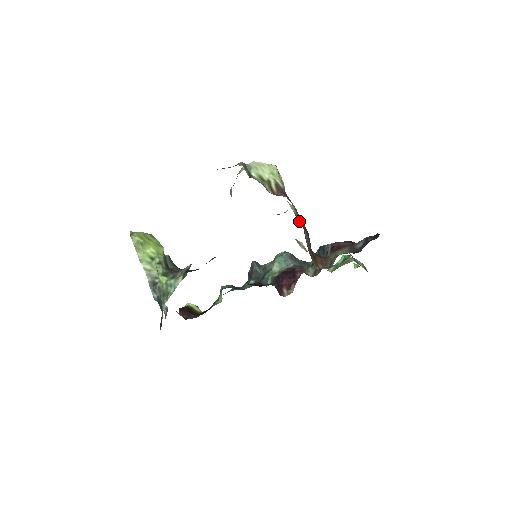
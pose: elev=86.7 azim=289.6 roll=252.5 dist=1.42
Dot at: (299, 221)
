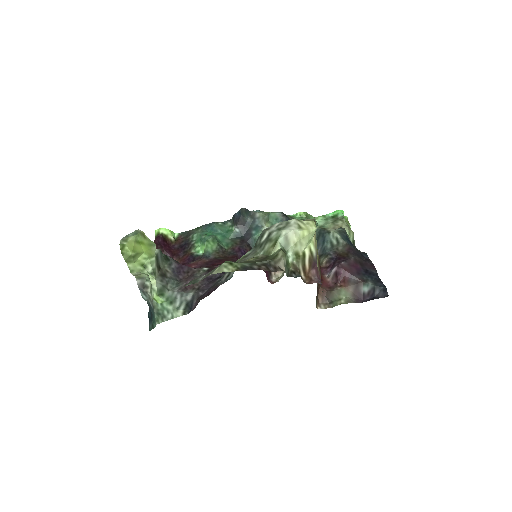
Dot at: occluded
